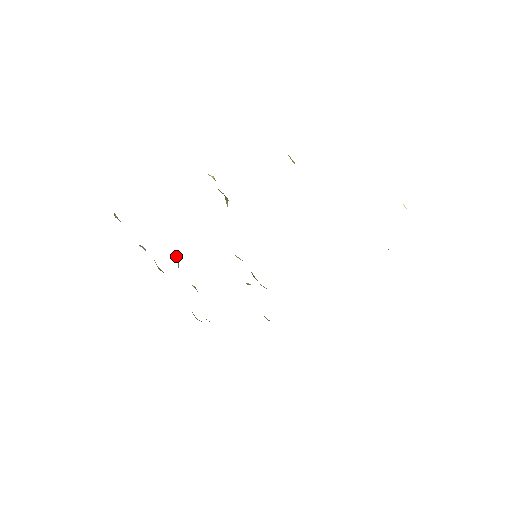
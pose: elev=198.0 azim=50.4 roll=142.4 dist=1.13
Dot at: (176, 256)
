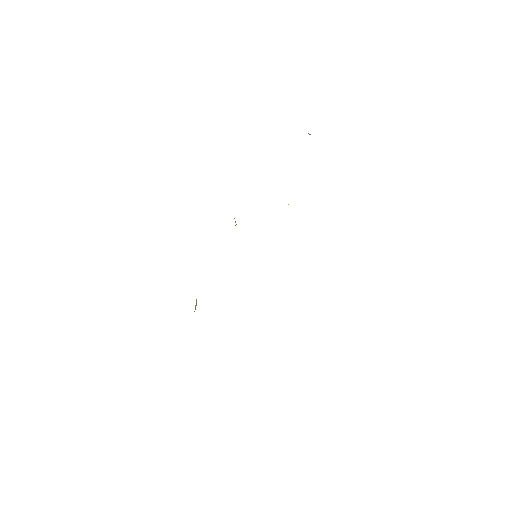
Dot at: occluded
